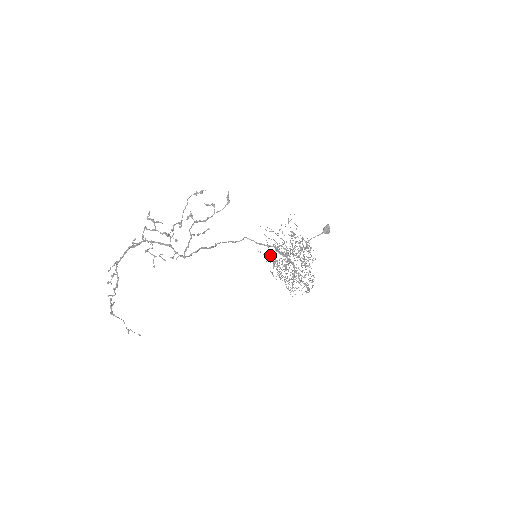
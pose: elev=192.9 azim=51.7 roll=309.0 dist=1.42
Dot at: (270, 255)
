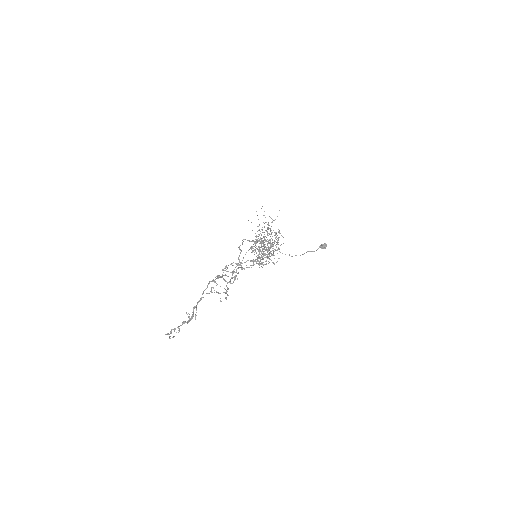
Dot at: occluded
